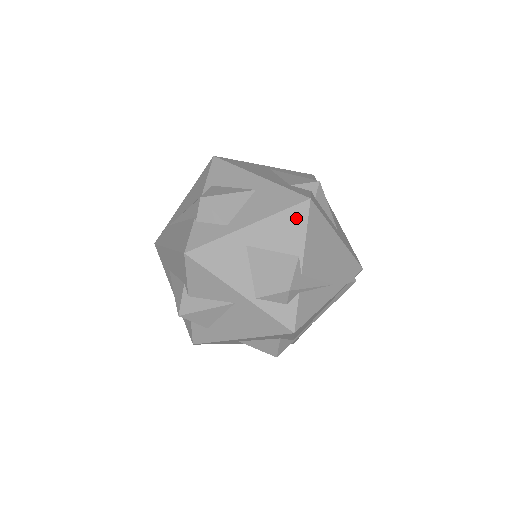
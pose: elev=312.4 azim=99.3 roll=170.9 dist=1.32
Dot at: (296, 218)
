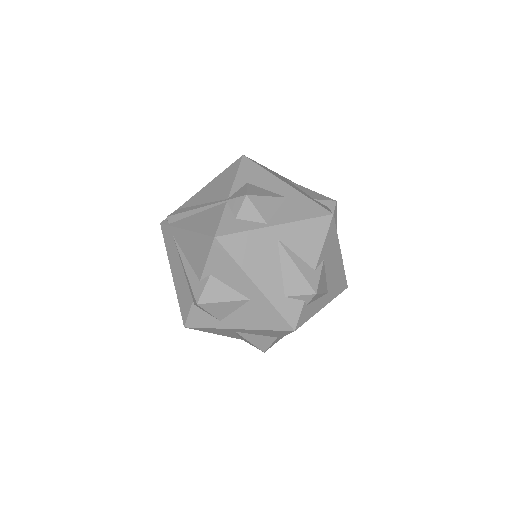
Dot at: (279, 332)
